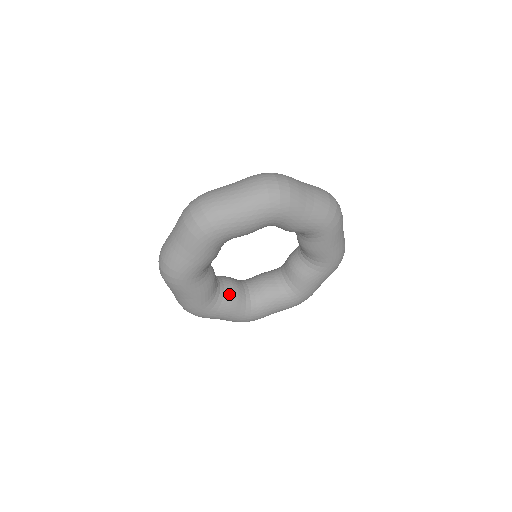
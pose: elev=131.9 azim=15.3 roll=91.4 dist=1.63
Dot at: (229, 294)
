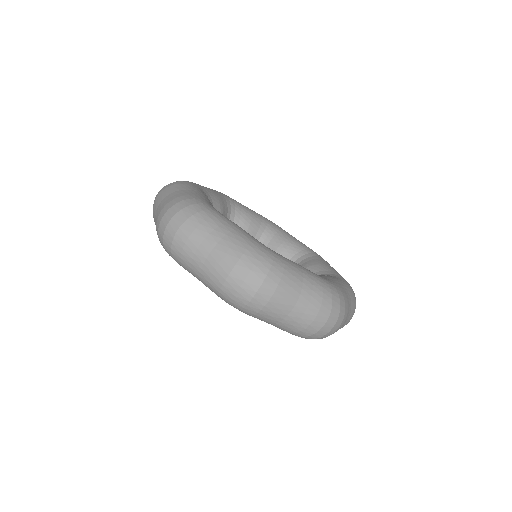
Dot at: occluded
